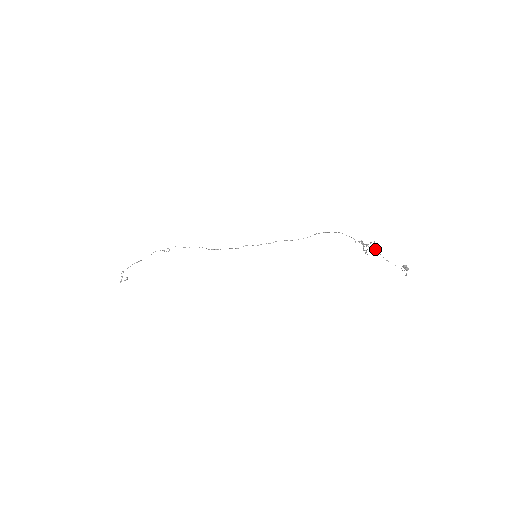
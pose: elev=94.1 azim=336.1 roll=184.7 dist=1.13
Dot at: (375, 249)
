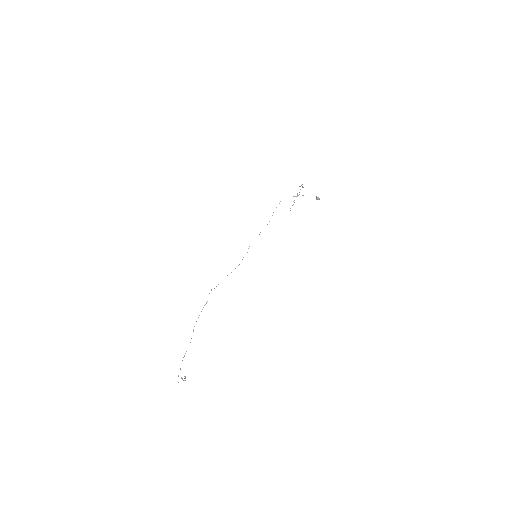
Dot at: occluded
